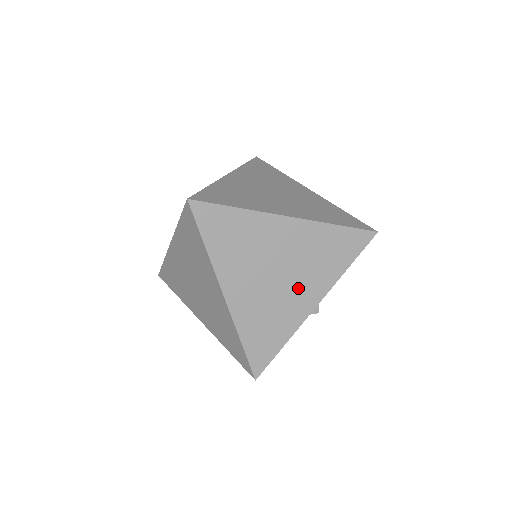
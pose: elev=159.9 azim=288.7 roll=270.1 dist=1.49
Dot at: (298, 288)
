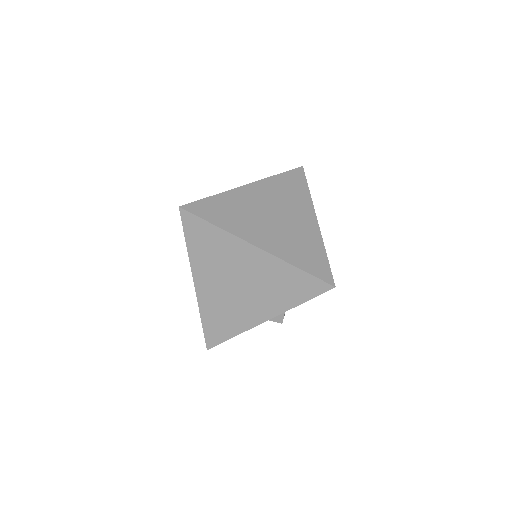
Dot at: (253, 302)
